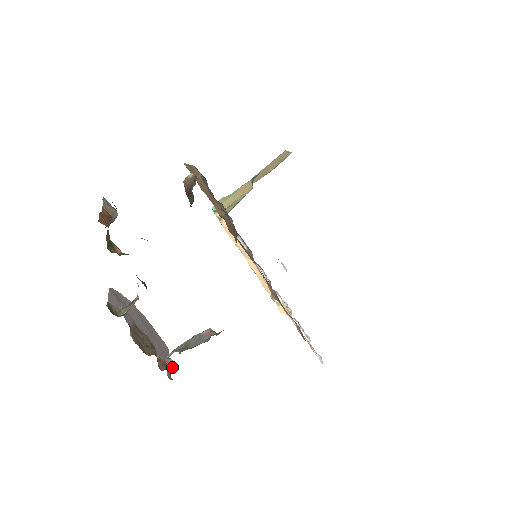
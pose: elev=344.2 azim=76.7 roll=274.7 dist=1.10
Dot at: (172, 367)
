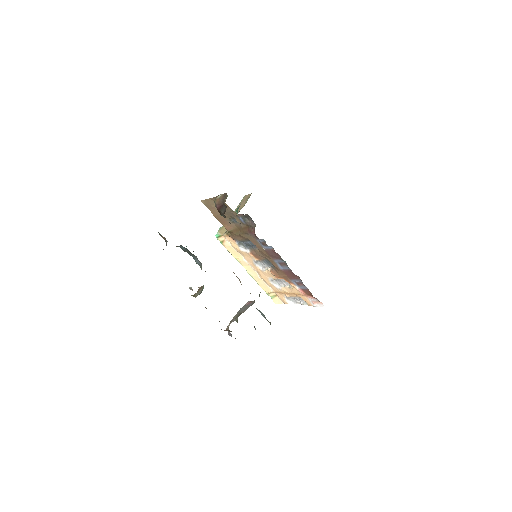
Dot at: (231, 336)
